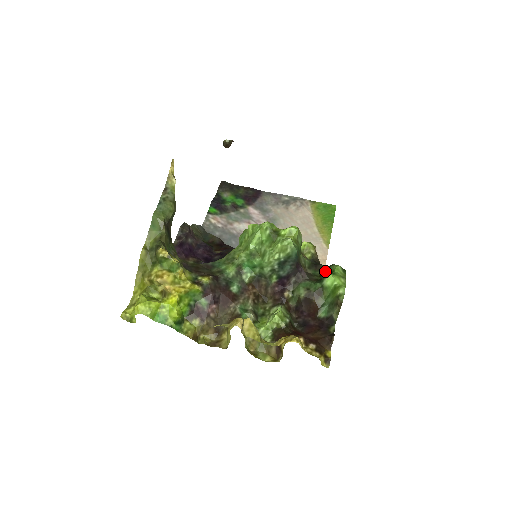
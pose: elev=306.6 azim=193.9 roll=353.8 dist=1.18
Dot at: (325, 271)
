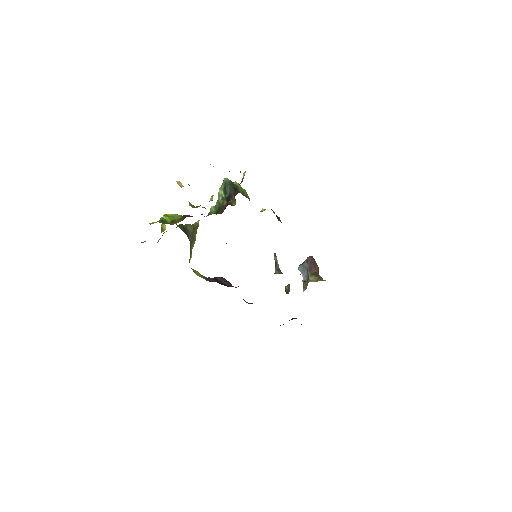
Dot at: occluded
